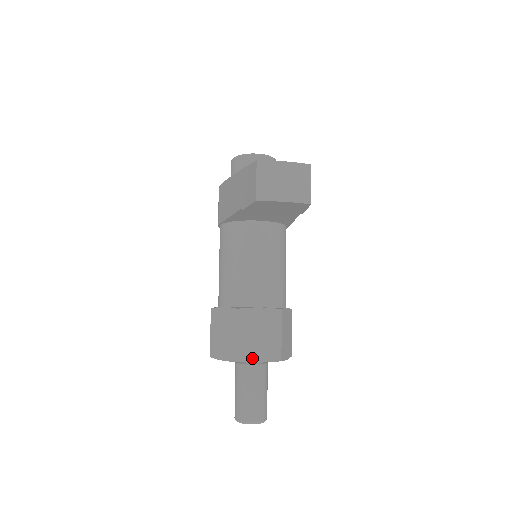
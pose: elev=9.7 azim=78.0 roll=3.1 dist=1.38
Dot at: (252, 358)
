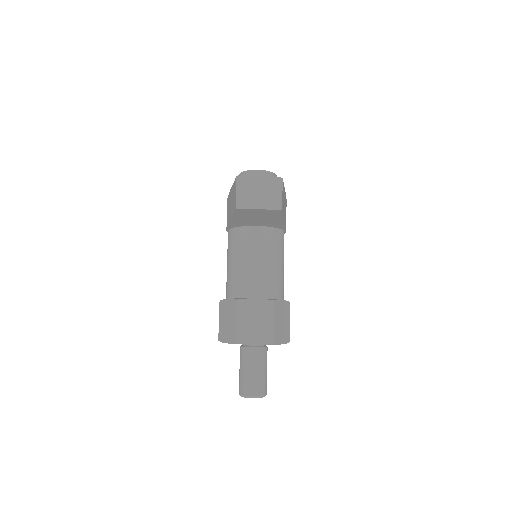
Dot at: (248, 341)
